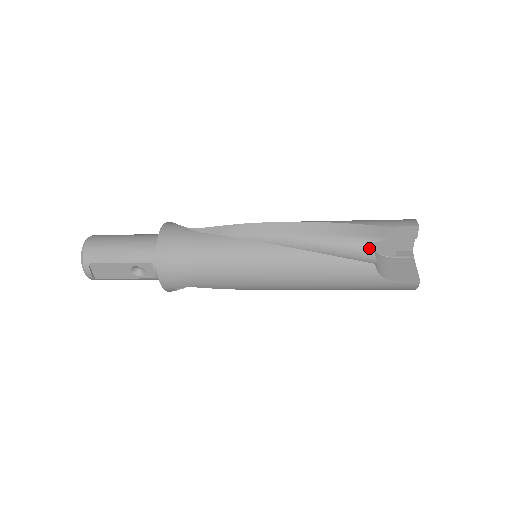
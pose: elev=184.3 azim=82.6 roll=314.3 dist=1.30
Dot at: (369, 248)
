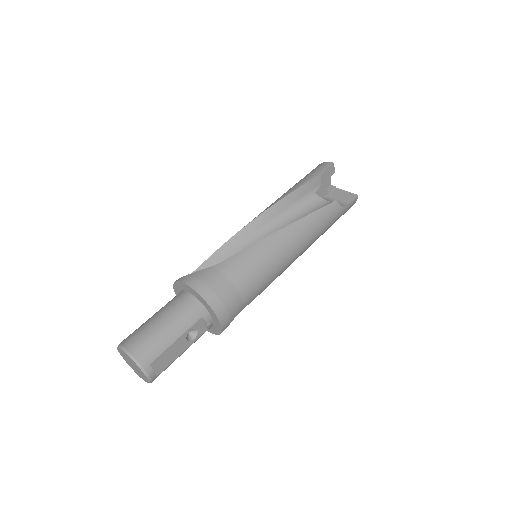
Dot at: (316, 197)
